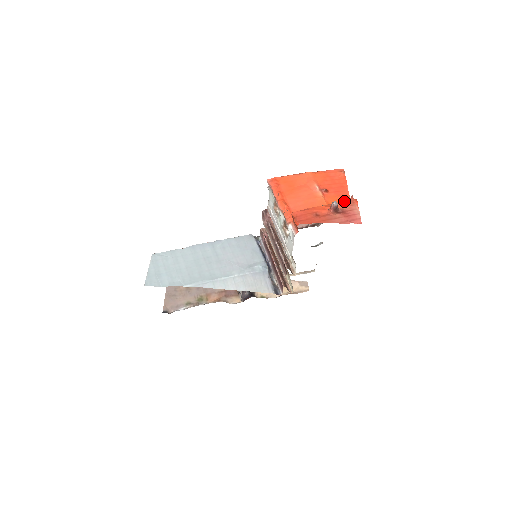
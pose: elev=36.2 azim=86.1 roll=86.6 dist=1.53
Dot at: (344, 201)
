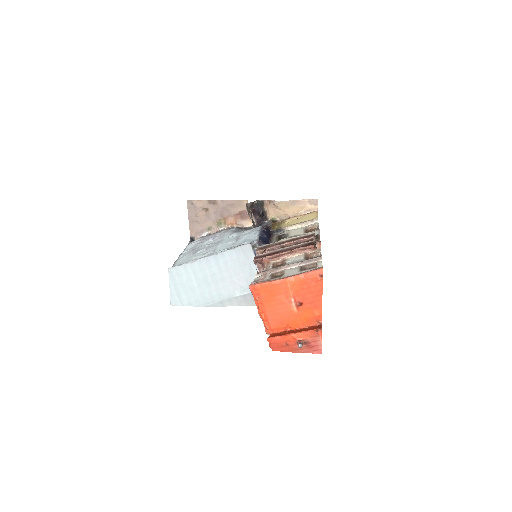
Dot at: (315, 315)
